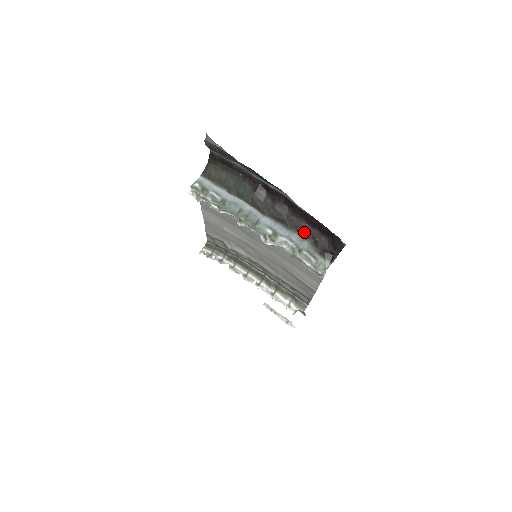
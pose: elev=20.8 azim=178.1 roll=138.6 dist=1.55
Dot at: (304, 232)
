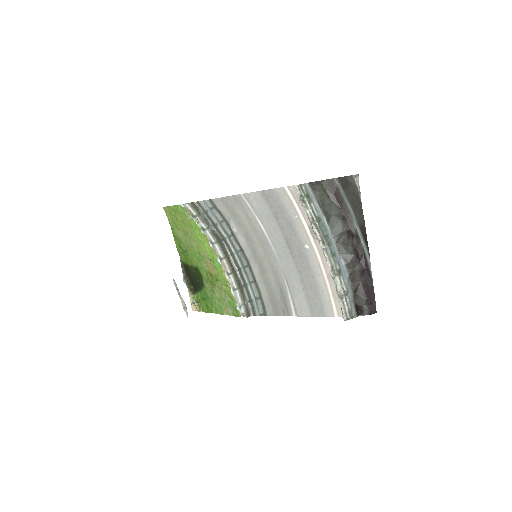
Dot at: (355, 285)
